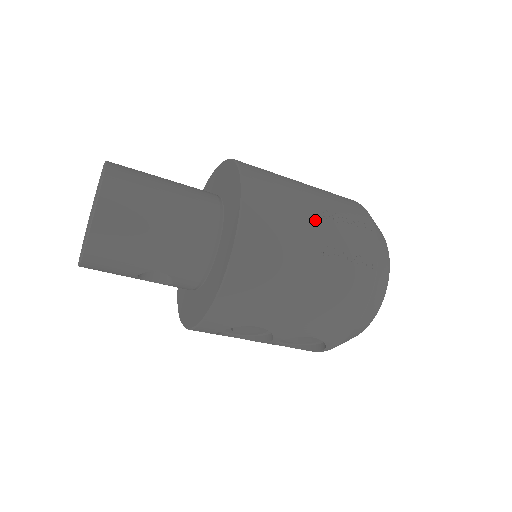
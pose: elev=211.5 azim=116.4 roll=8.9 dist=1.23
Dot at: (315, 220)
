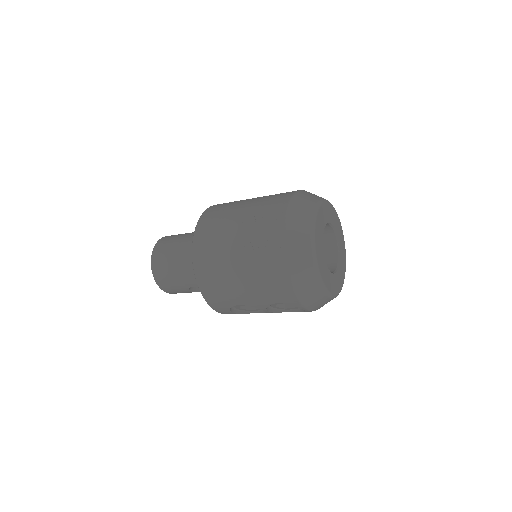
Dot at: (237, 229)
